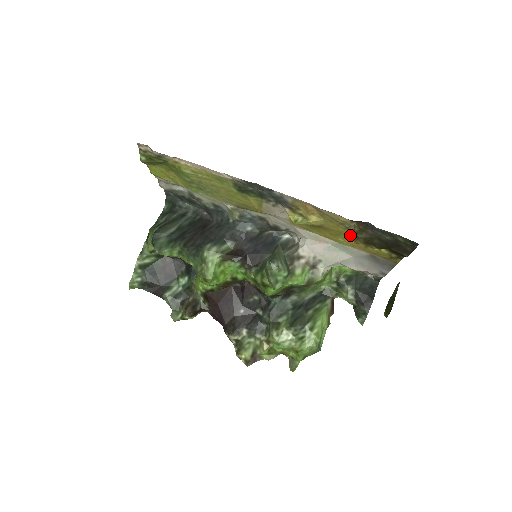
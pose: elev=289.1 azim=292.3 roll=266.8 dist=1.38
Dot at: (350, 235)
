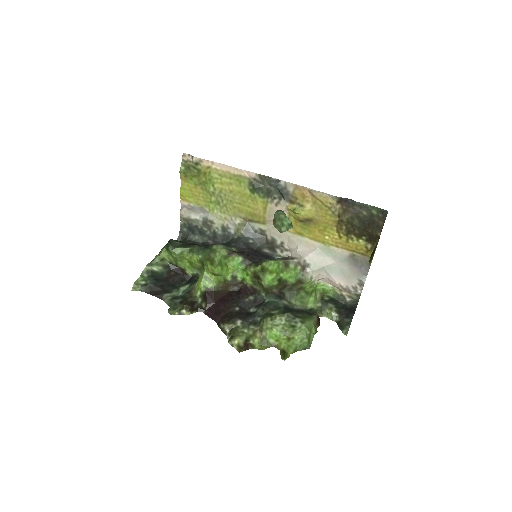
Dot at: (335, 225)
